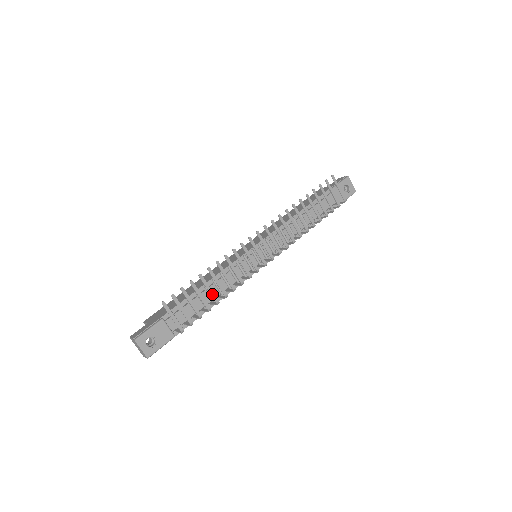
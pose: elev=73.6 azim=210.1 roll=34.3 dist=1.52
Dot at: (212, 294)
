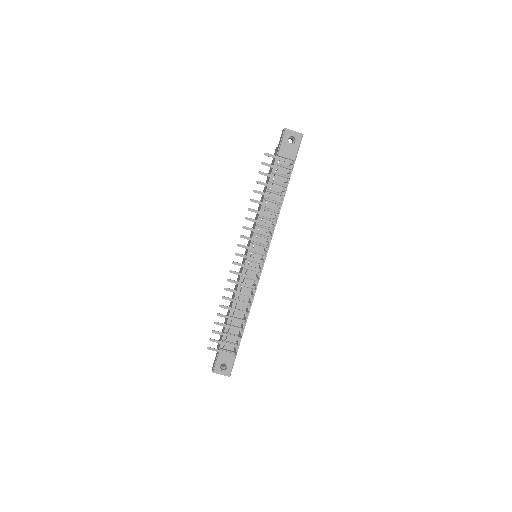
Dot at: (235, 319)
